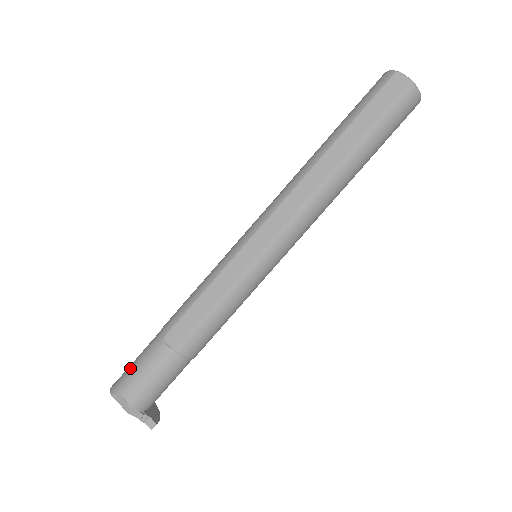
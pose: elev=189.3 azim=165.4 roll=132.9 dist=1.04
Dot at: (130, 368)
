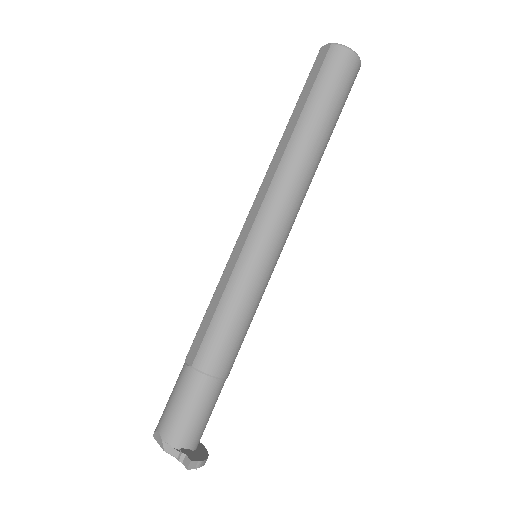
Dot at: occluded
